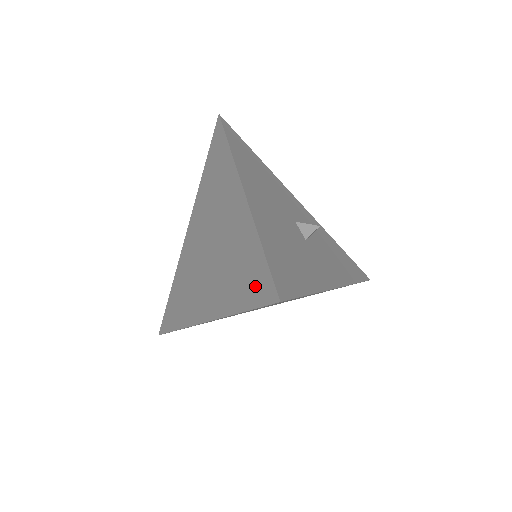
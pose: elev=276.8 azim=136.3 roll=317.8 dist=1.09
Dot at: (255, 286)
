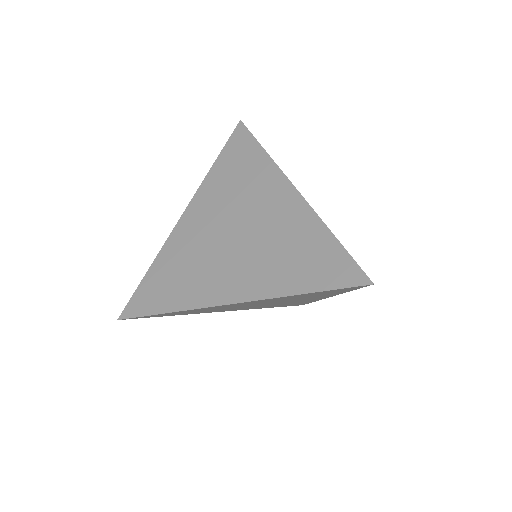
Dot at: (330, 271)
